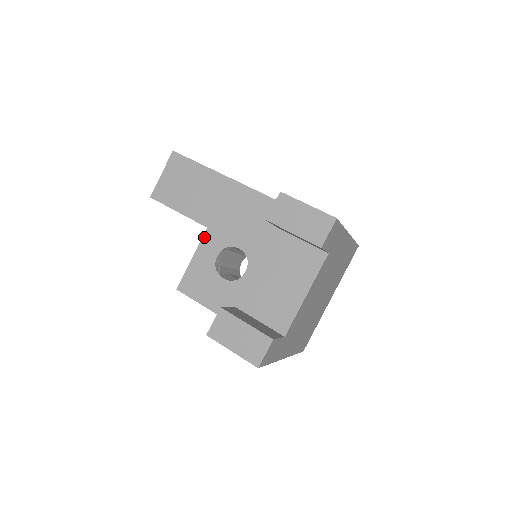
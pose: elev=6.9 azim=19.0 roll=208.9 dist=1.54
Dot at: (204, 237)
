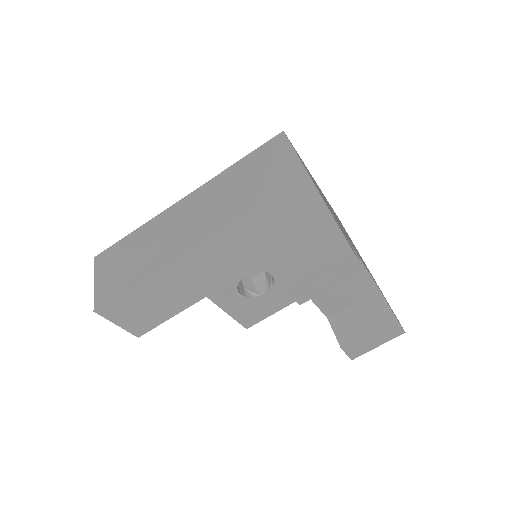
Dot at: (214, 301)
